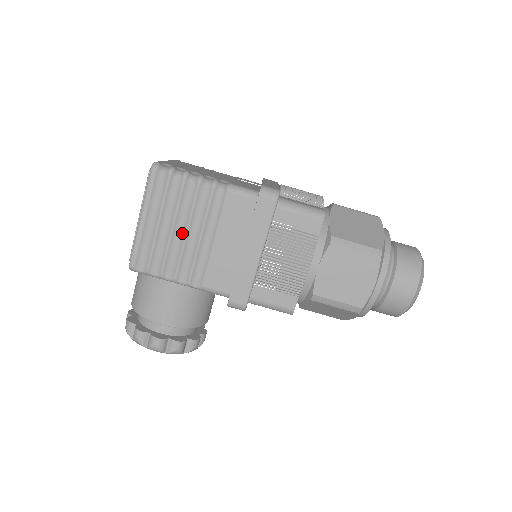
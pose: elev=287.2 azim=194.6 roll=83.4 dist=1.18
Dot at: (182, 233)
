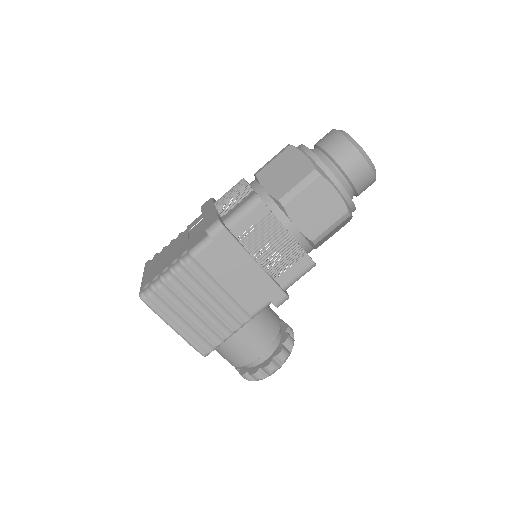
Dot at: (203, 307)
